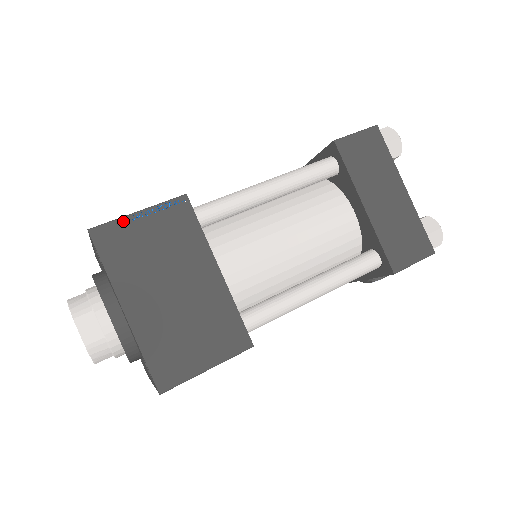
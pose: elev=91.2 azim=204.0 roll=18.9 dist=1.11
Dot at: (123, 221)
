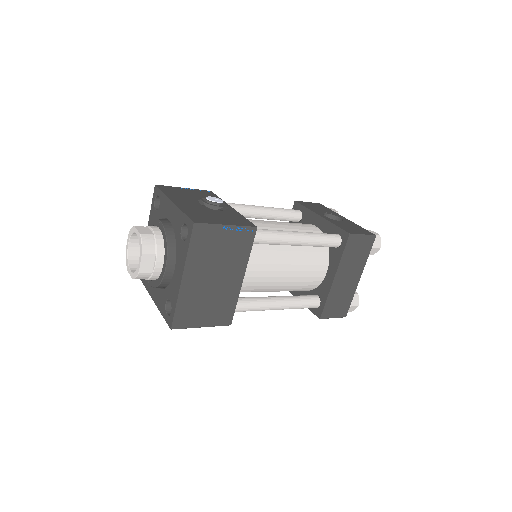
Dot at: (215, 227)
